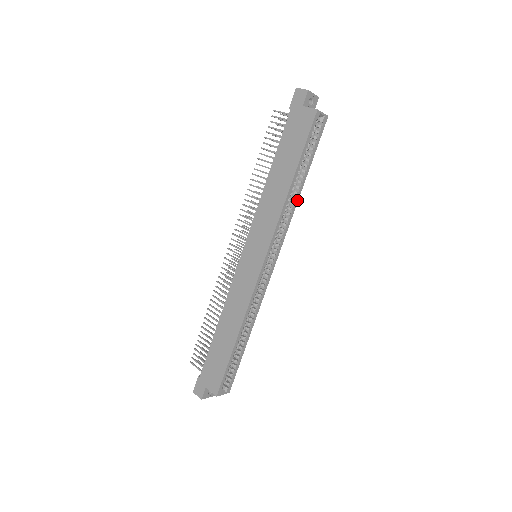
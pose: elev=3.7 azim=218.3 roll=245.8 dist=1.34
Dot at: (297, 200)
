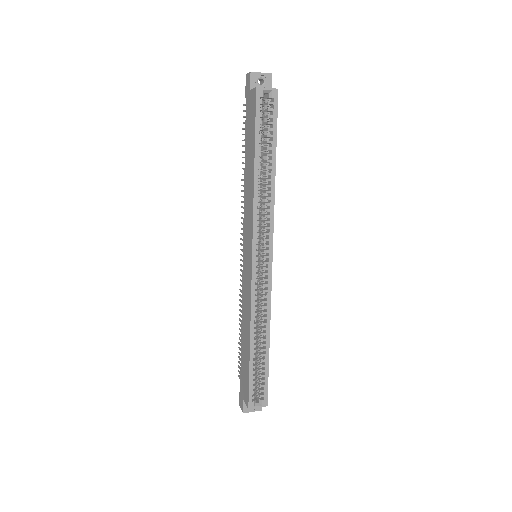
Dot at: (273, 187)
